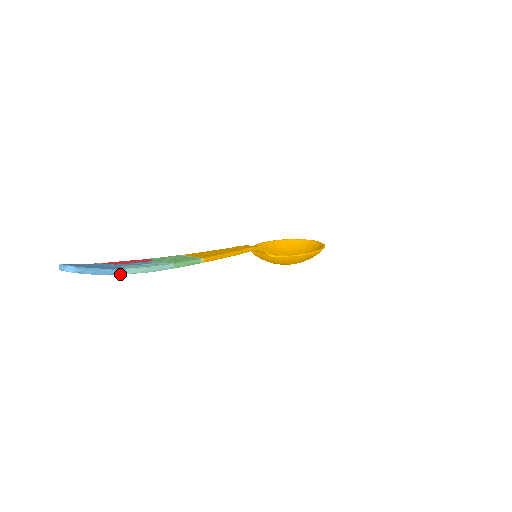
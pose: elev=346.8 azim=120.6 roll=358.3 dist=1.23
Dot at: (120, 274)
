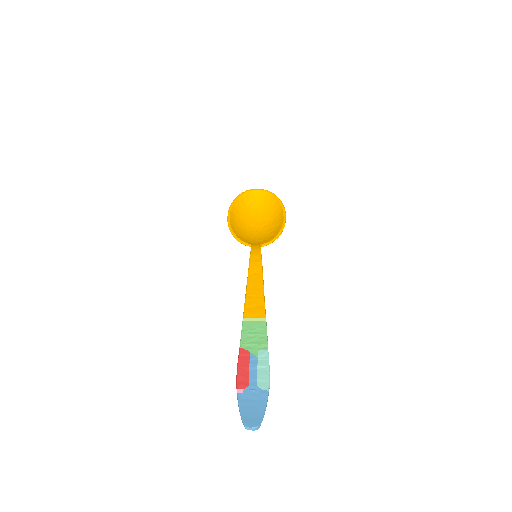
Dot at: (267, 397)
